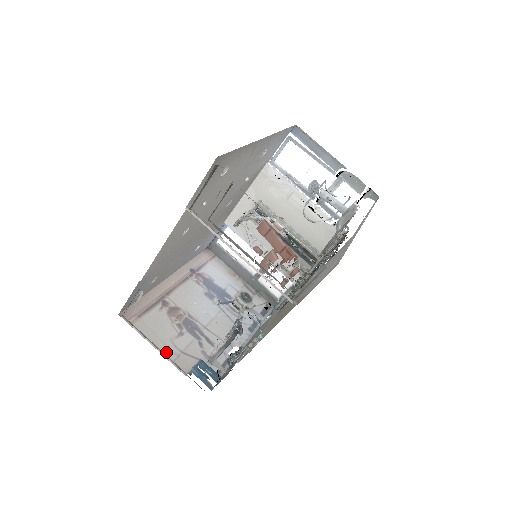
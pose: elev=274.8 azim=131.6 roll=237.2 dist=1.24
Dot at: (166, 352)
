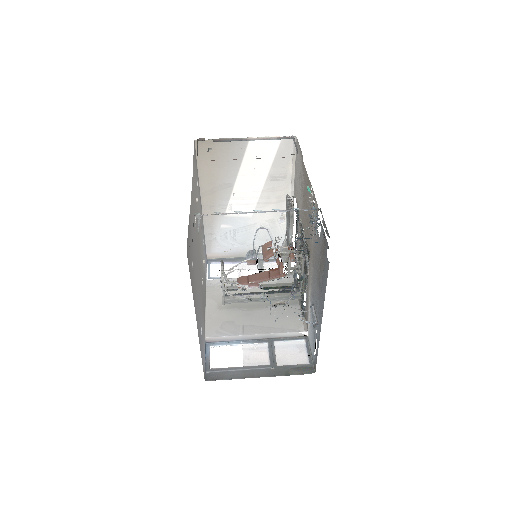
Dot at: occluded
